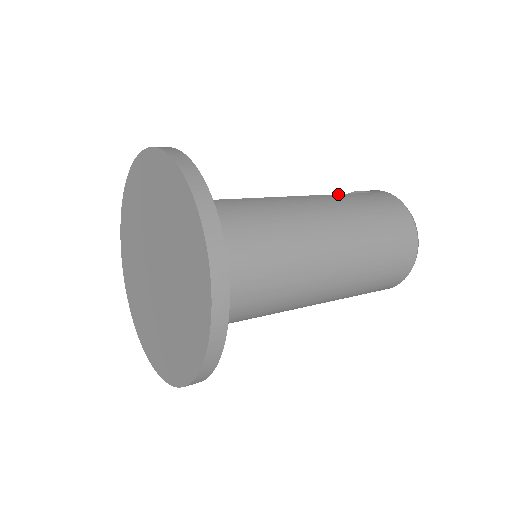
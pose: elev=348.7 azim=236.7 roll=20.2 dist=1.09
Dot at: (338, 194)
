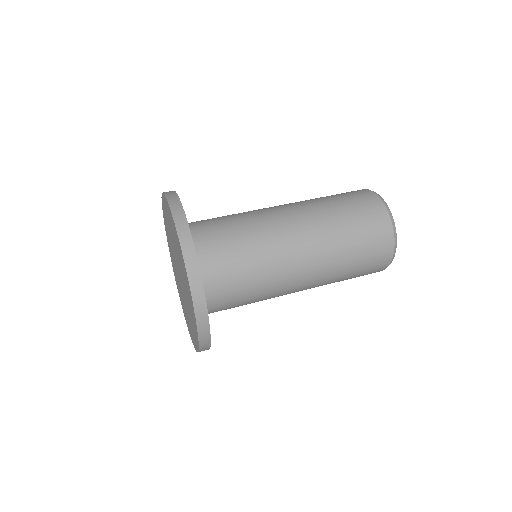
Dot at: occluded
